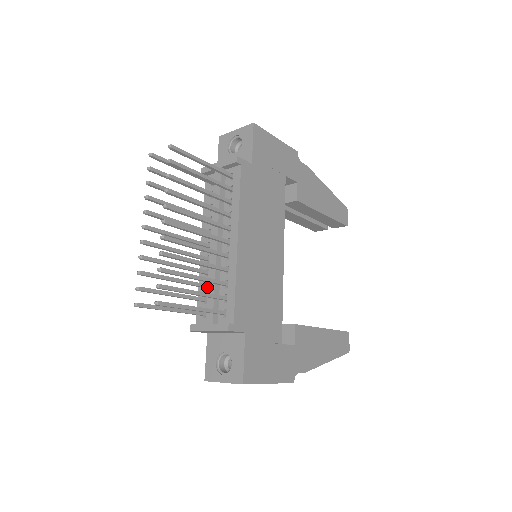
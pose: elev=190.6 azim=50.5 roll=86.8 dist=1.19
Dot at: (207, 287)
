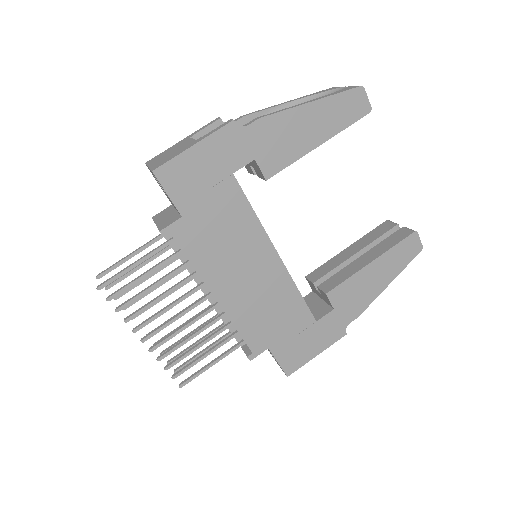
Dot at: occluded
